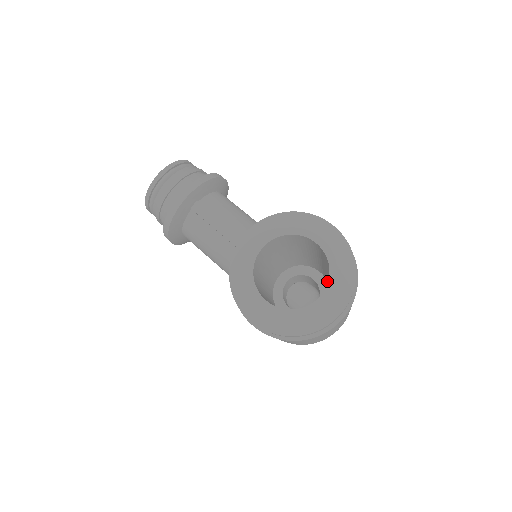
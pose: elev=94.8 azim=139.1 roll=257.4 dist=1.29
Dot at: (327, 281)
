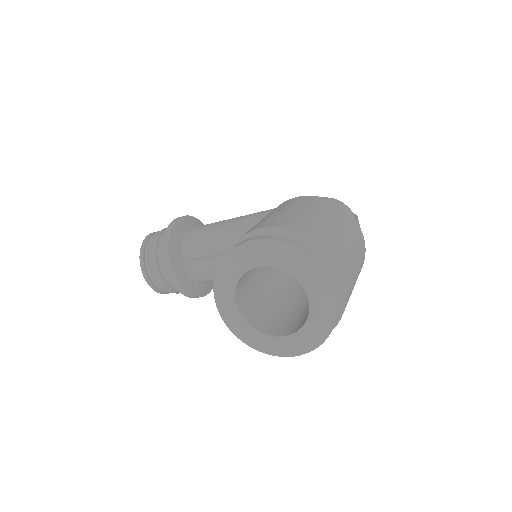
Dot at: occluded
